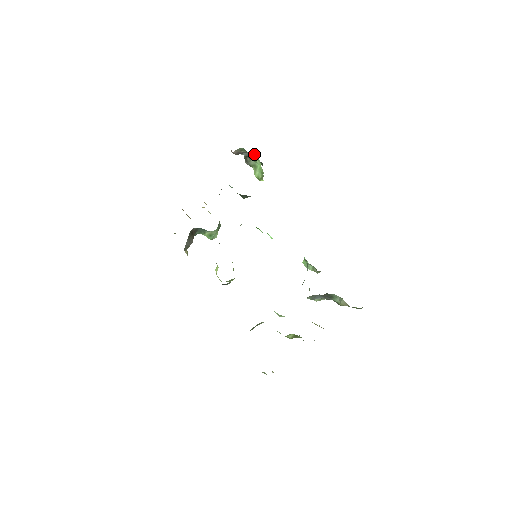
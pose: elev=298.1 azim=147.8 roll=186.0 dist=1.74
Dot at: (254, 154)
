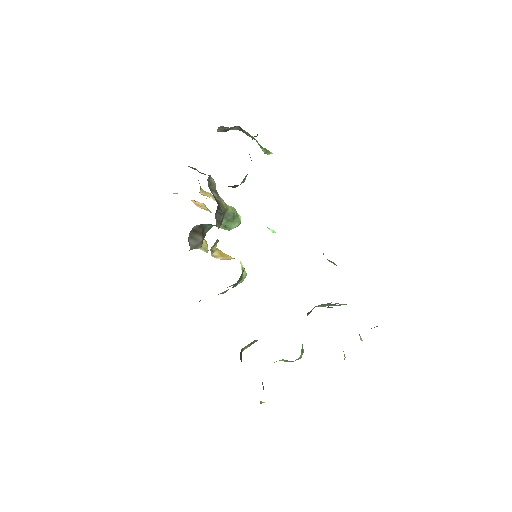
Dot at: (241, 128)
